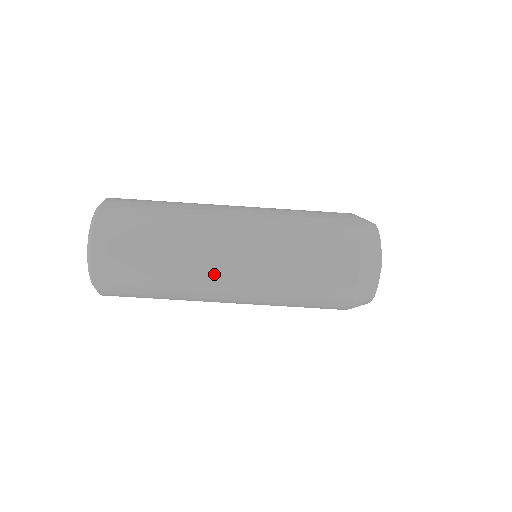
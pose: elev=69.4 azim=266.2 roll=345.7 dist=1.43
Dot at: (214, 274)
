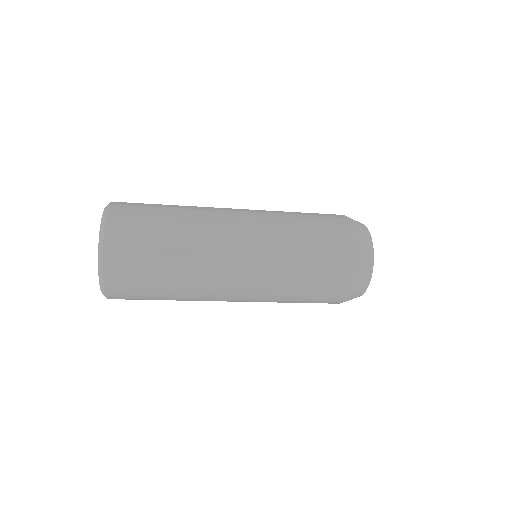
Dot at: occluded
